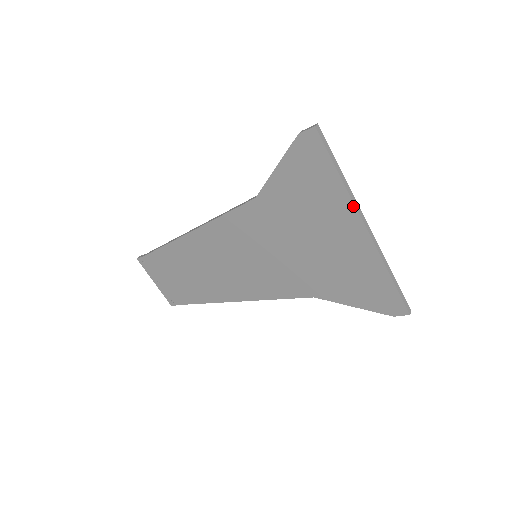
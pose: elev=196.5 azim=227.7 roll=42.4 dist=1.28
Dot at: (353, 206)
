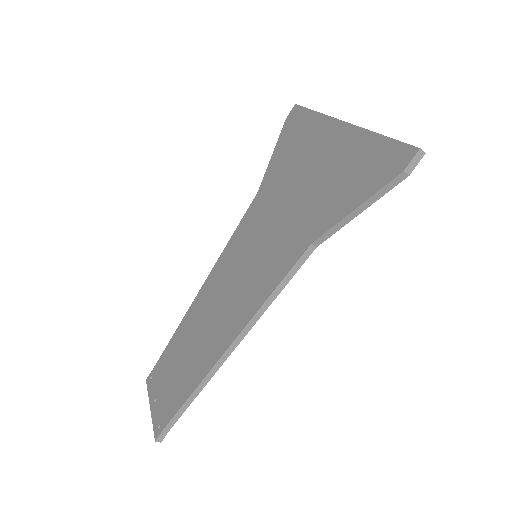
Dot at: (328, 118)
